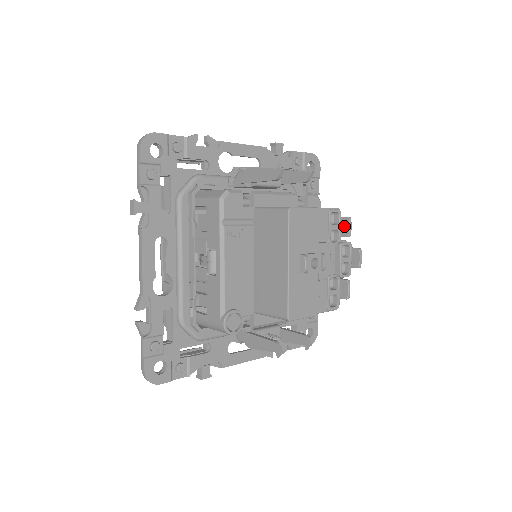
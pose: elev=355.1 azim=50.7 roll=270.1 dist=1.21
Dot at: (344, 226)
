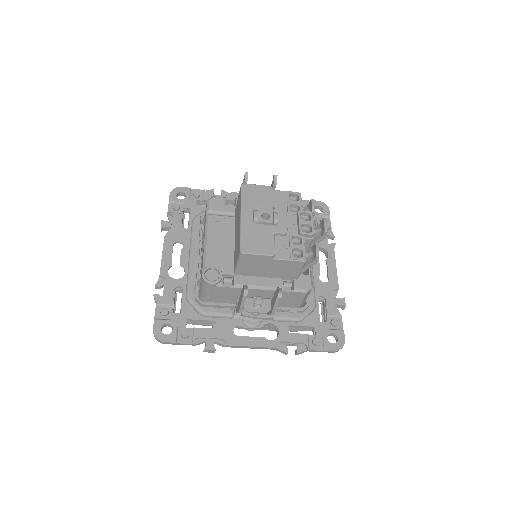
Dot at: (310, 207)
